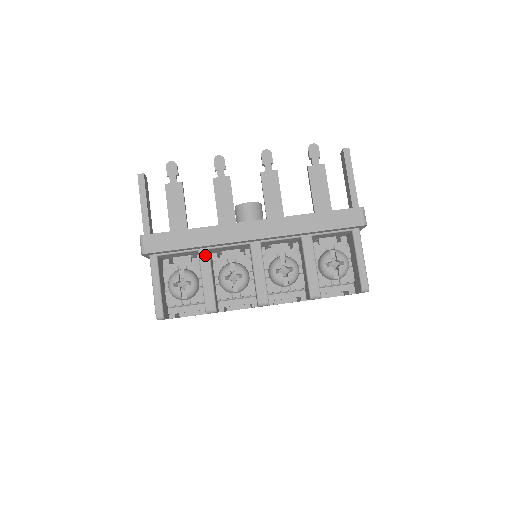
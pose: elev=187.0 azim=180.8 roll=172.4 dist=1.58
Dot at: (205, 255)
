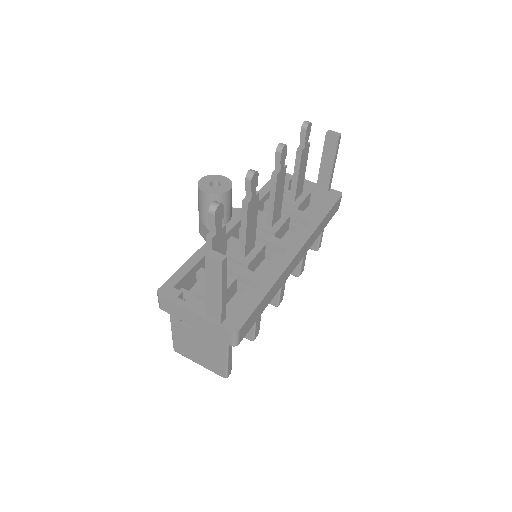
Dot at: occluded
